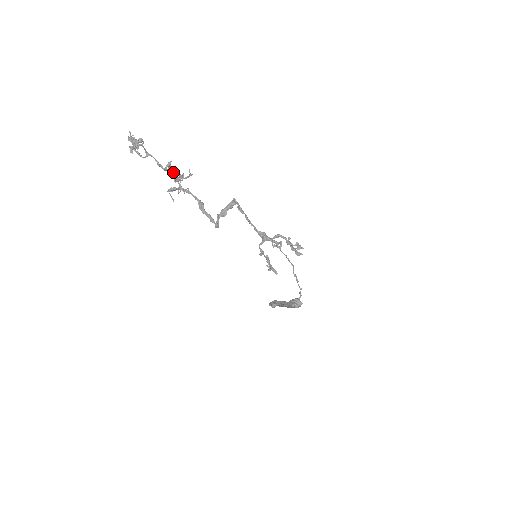
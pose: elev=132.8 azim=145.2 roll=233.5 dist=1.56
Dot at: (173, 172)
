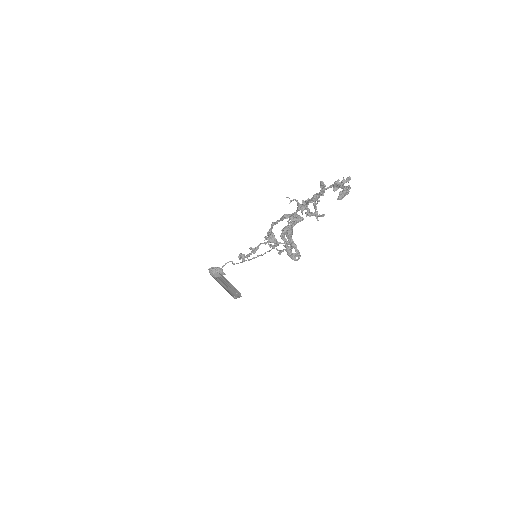
Dot at: occluded
